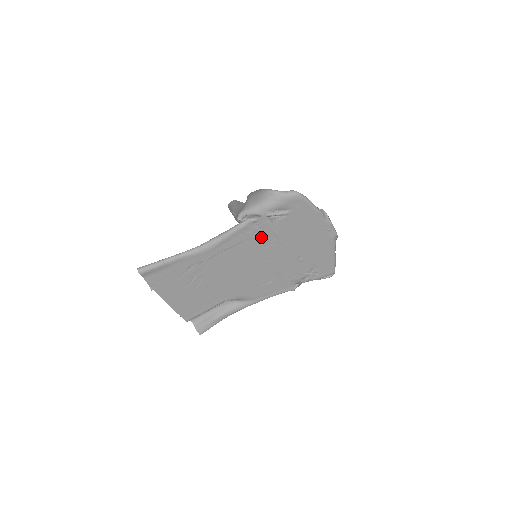
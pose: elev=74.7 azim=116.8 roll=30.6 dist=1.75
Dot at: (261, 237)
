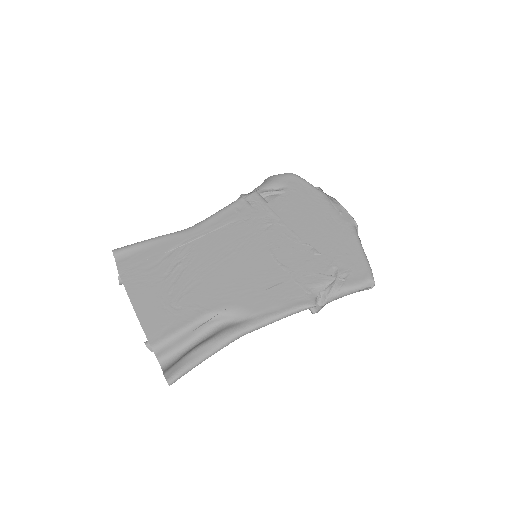
Dot at: (256, 217)
